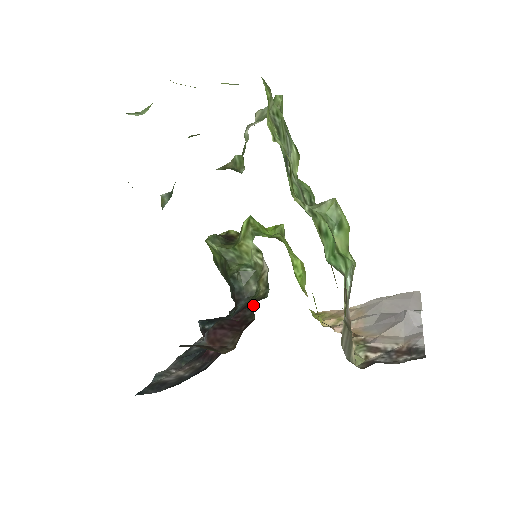
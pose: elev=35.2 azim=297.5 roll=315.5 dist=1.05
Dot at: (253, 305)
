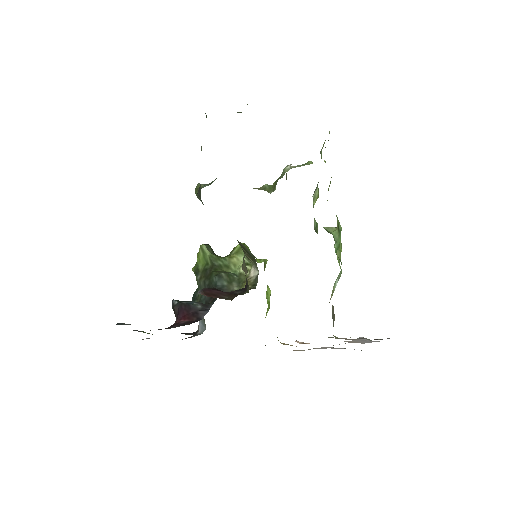
Dot at: (244, 288)
